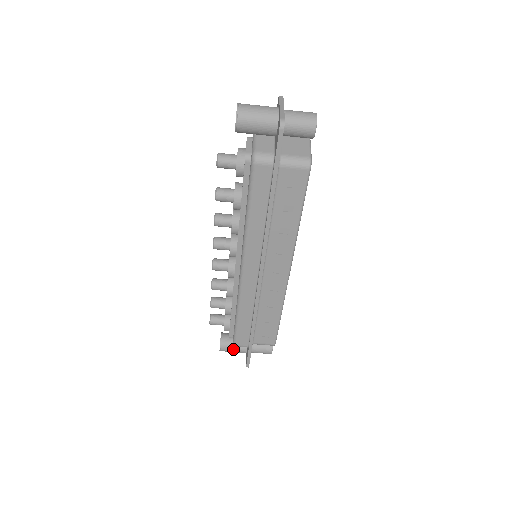
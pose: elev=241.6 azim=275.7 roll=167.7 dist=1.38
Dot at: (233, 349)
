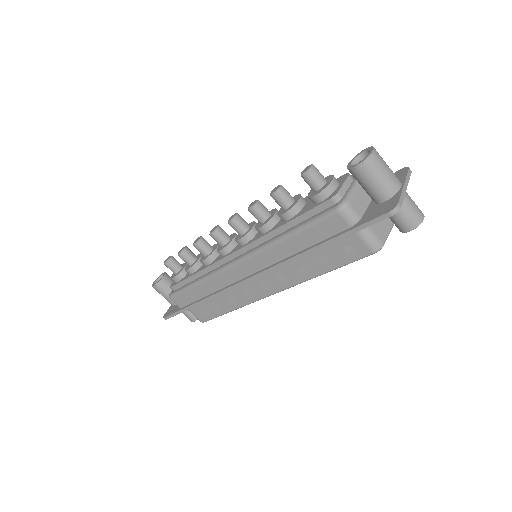
Dot at: (165, 295)
